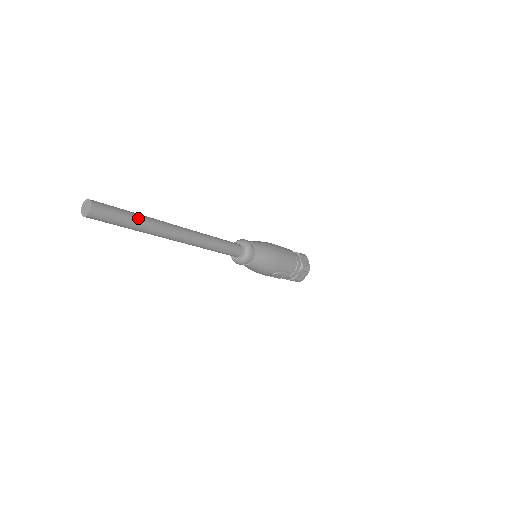
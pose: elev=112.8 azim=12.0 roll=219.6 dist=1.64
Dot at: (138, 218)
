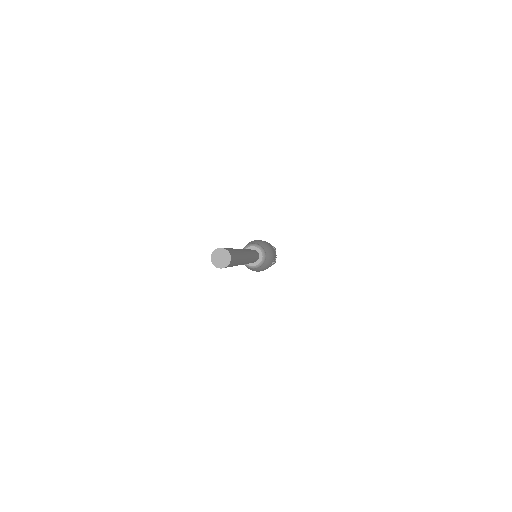
Dot at: (236, 250)
